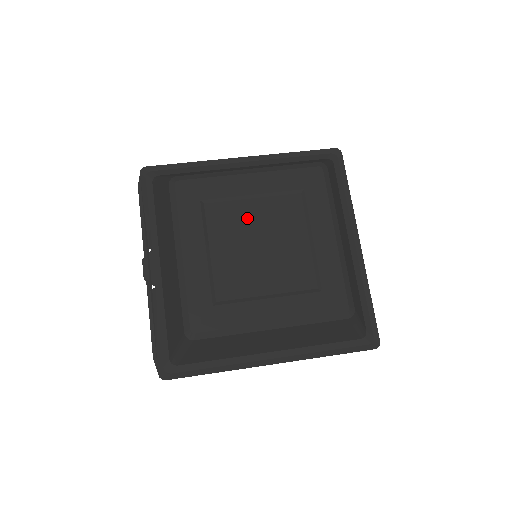
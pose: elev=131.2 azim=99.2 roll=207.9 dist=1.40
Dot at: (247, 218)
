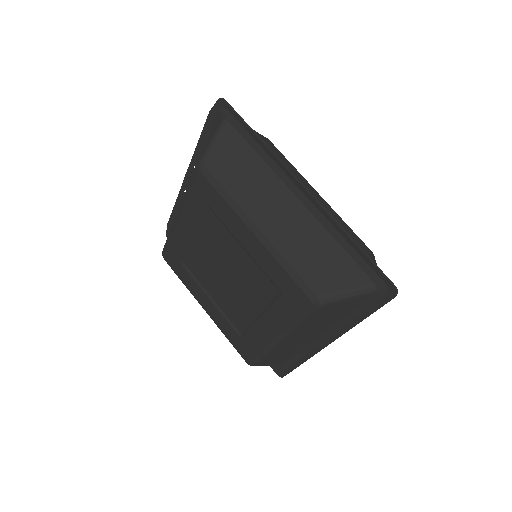
Dot at: (230, 253)
